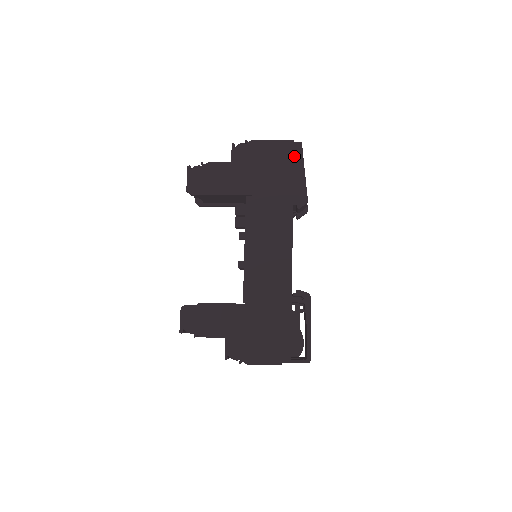
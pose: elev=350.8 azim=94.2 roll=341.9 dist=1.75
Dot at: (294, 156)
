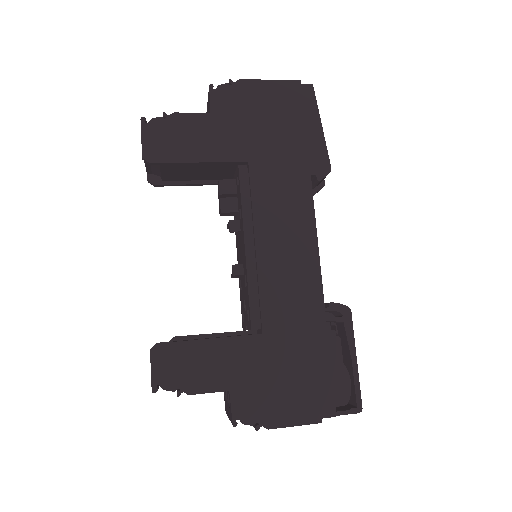
Dot at: (304, 104)
